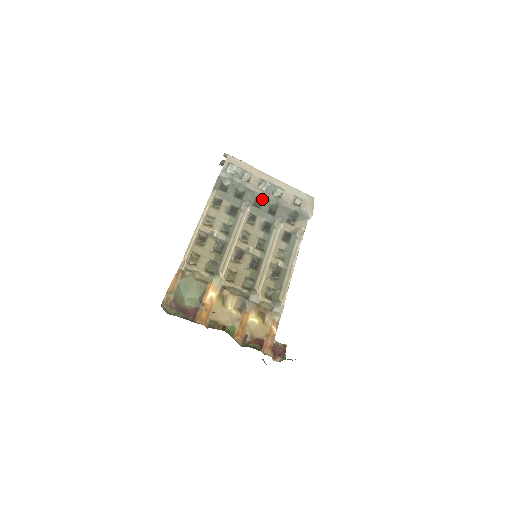
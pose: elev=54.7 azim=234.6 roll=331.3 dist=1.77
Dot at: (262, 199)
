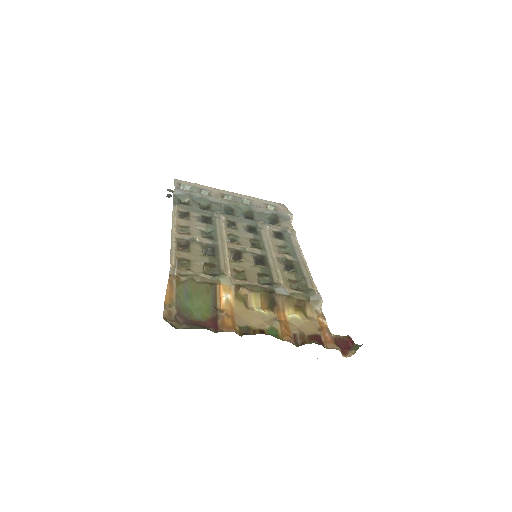
Dot at: (232, 209)
